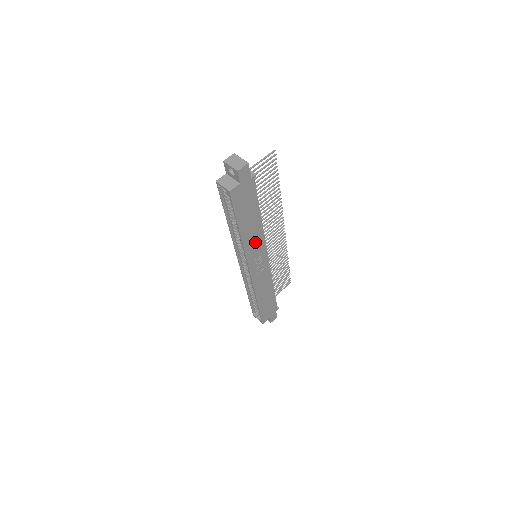
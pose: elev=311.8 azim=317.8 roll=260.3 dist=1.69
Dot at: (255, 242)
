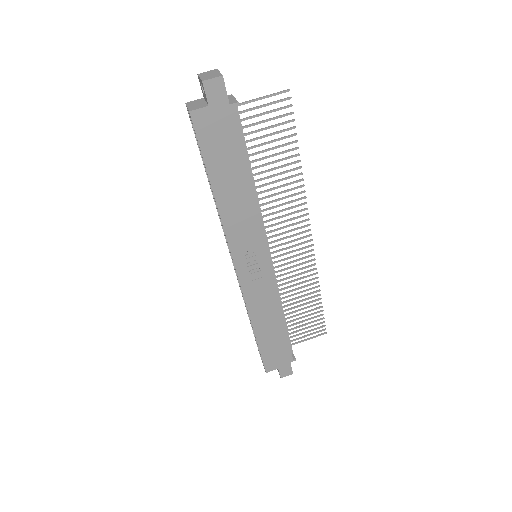
Dot at: (244, 223)
